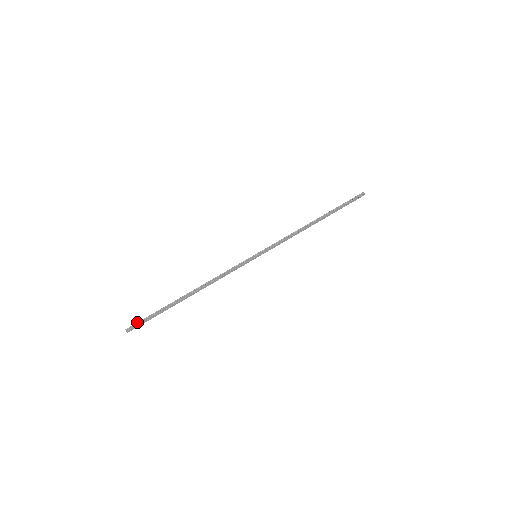
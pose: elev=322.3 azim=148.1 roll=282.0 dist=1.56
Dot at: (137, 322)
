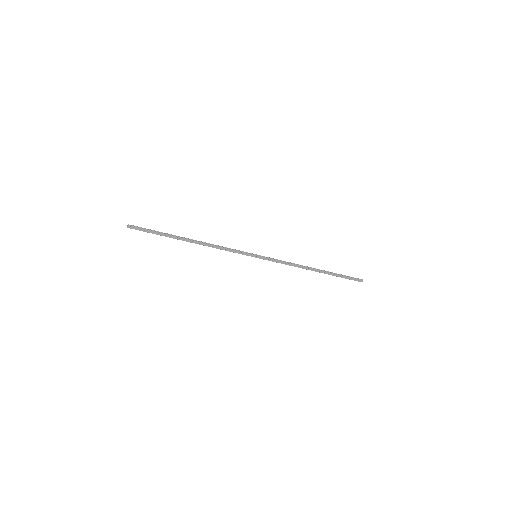
Dot at: occluded
